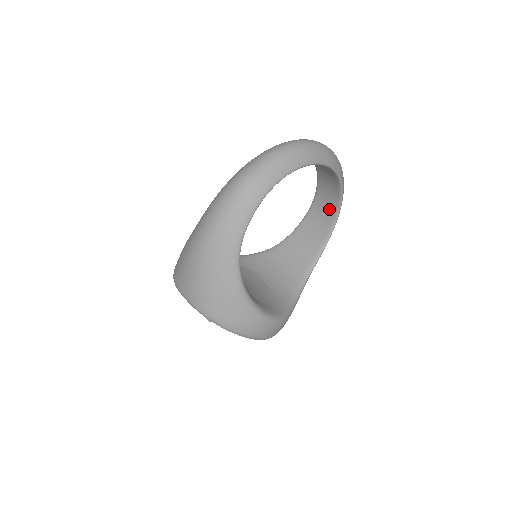
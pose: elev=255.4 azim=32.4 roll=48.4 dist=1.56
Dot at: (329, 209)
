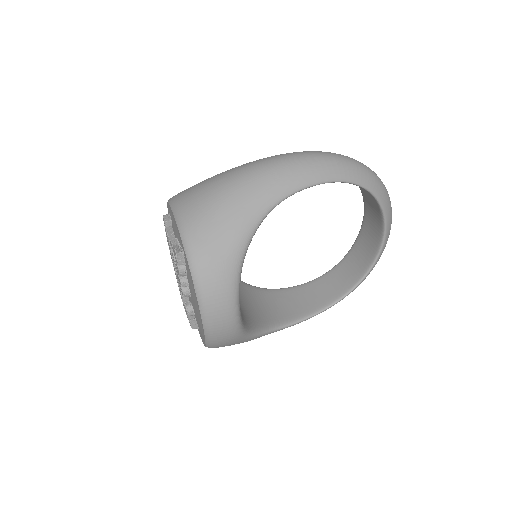
Dot at: (338, 287)
